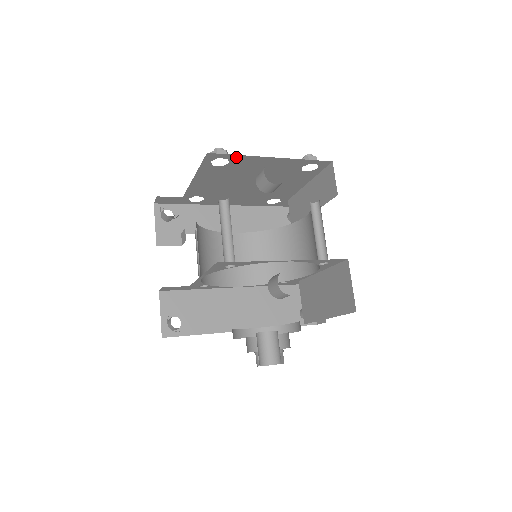
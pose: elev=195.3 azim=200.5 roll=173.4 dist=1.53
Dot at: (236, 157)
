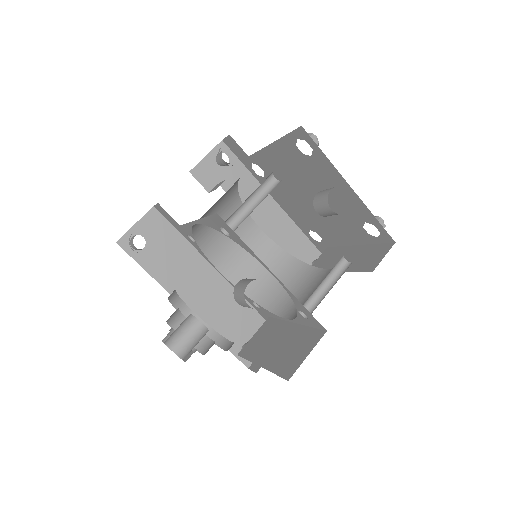
Dot at: (321, 155)
